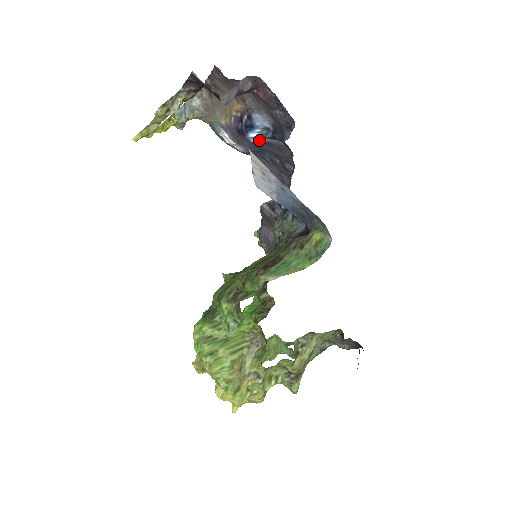
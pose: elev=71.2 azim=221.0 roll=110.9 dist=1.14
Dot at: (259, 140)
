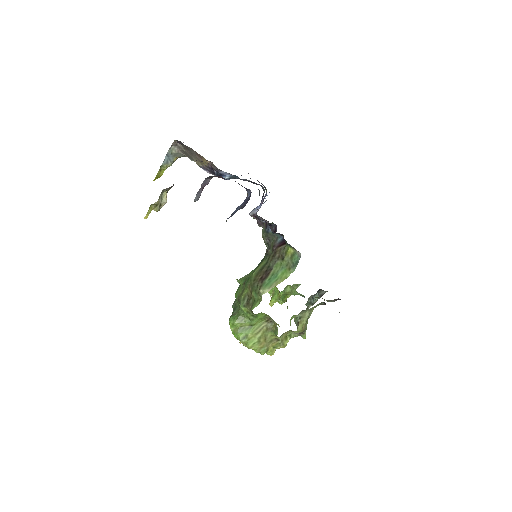
Dot at: occluded
